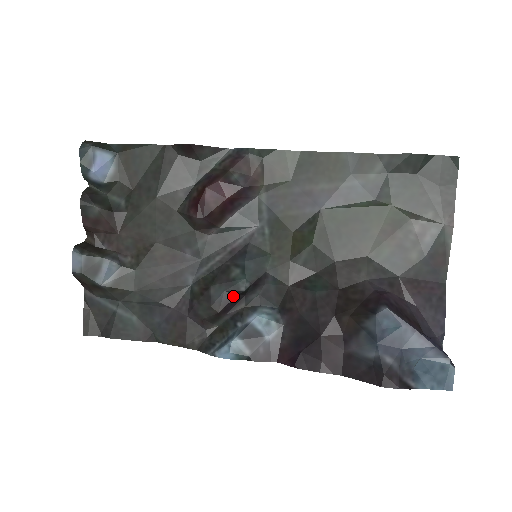
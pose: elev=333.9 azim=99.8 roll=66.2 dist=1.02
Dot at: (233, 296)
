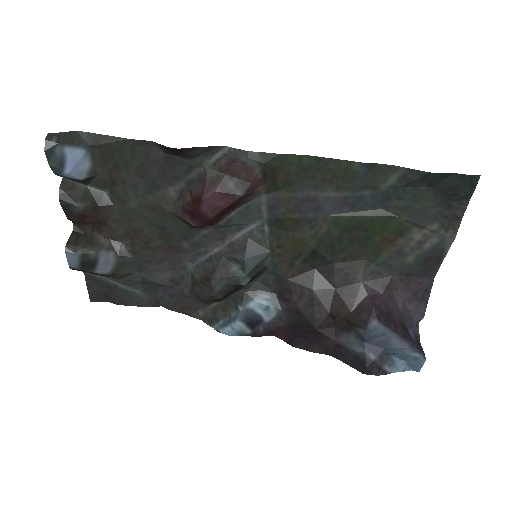
Dot at: (234, 287)
